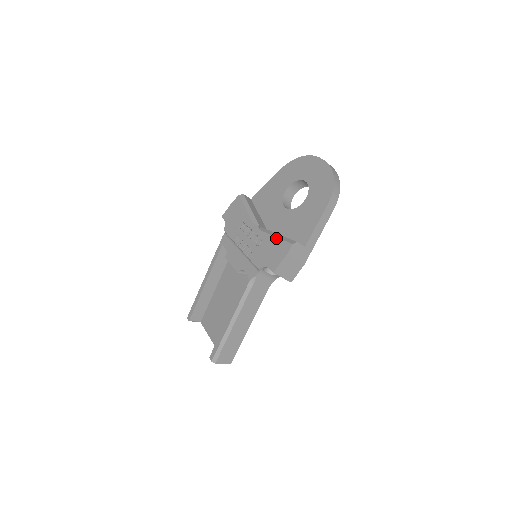
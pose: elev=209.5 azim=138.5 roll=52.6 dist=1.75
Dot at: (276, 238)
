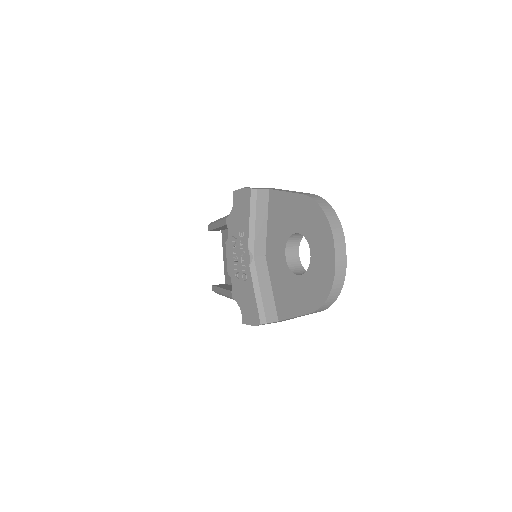
Dot at: (254, 298)
